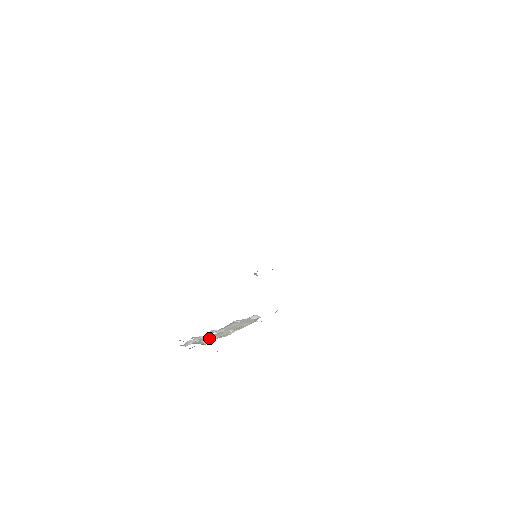
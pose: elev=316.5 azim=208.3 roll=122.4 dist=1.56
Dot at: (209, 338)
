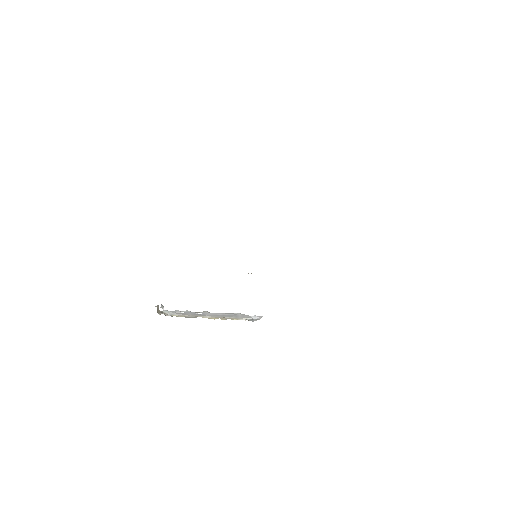
Dot at: (184, 314)
